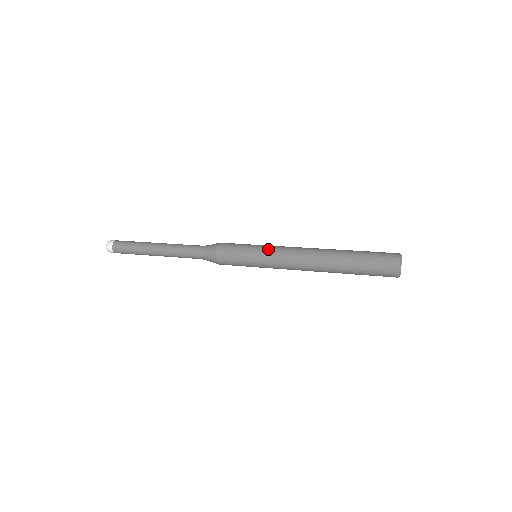
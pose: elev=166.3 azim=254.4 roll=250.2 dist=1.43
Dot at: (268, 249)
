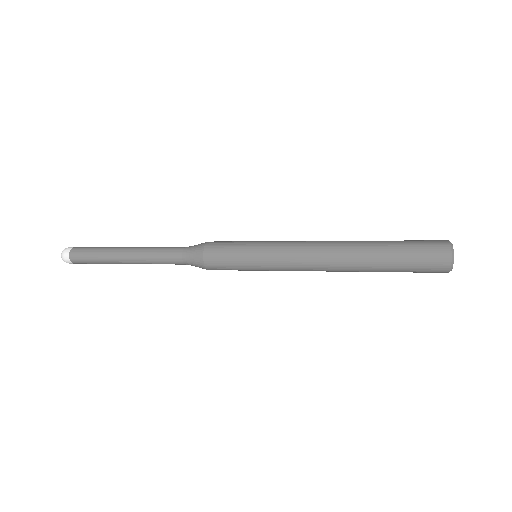
Dot at: (275, 241)
